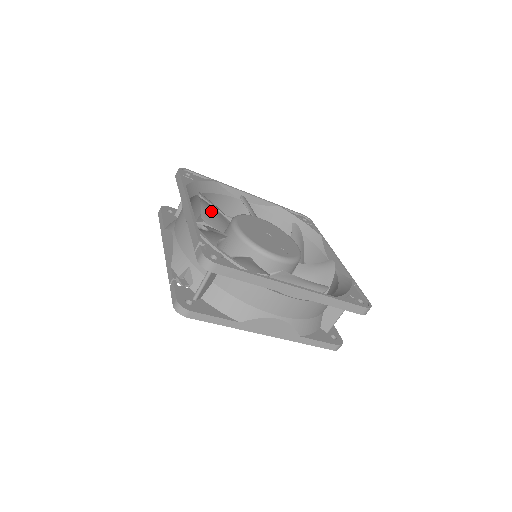
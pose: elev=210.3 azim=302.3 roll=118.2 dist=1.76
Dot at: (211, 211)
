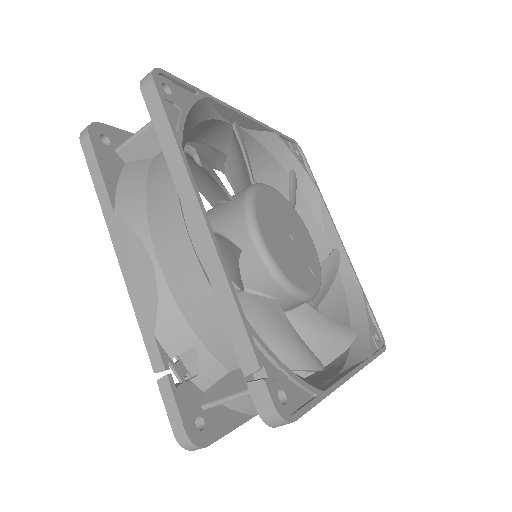
Dot at: (194, 165)
